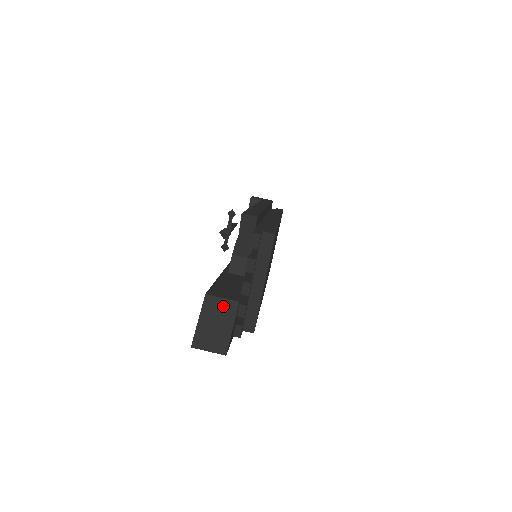
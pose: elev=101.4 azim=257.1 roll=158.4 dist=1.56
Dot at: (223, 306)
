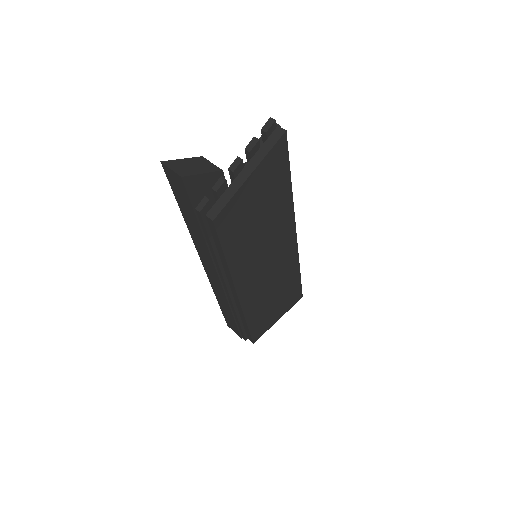
Dot at: (208, 165)
